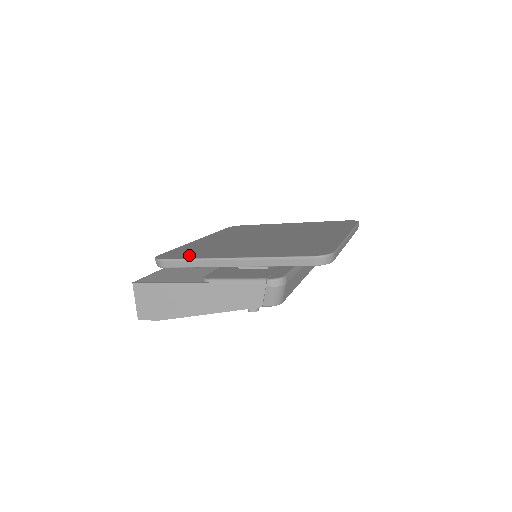
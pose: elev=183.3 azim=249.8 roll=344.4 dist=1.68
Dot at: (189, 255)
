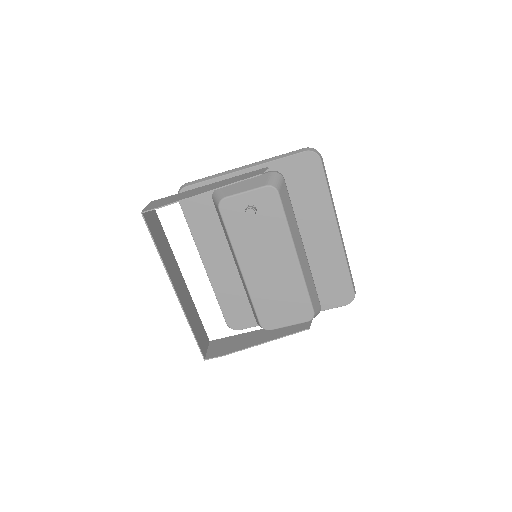
Dot at: occluded
